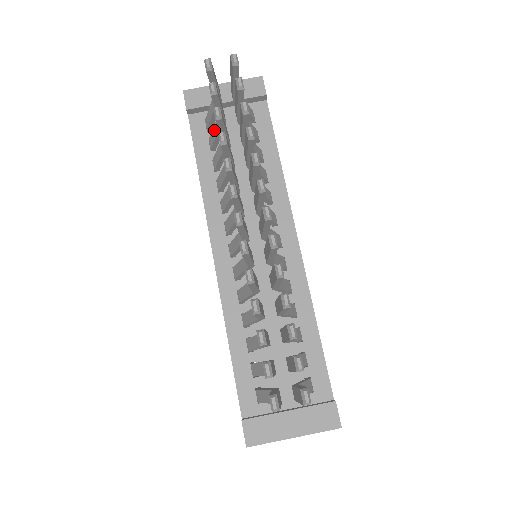
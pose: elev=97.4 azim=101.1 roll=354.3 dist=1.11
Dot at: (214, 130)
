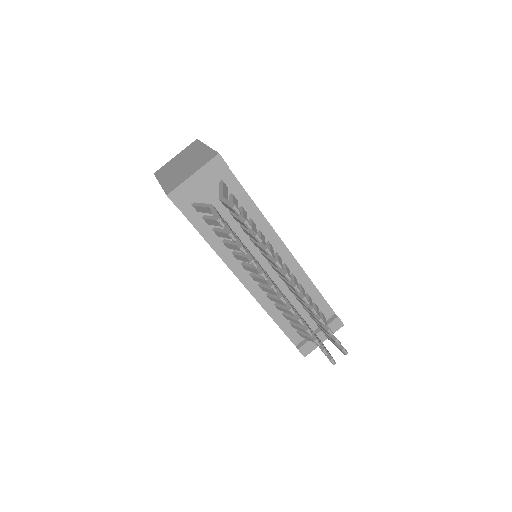
Dot at: (213, 222)
